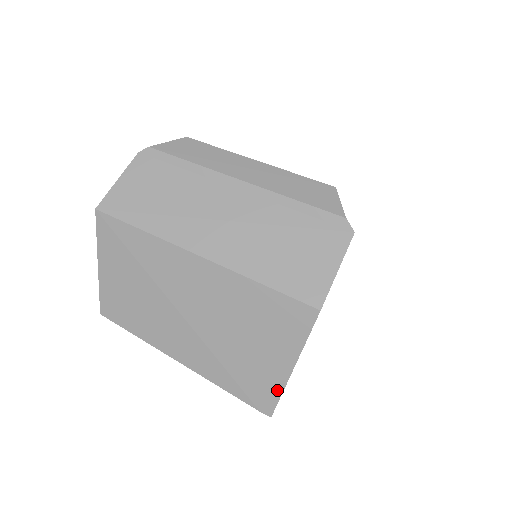
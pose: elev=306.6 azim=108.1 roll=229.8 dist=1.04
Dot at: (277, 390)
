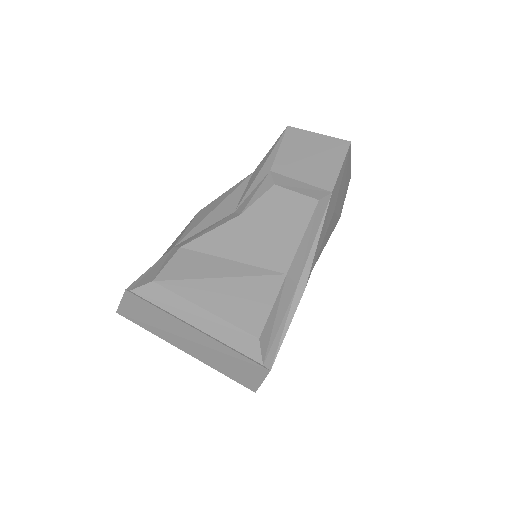
Dot at: occluded
